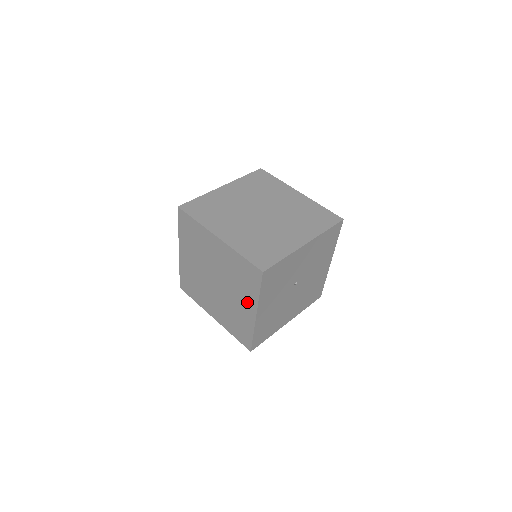
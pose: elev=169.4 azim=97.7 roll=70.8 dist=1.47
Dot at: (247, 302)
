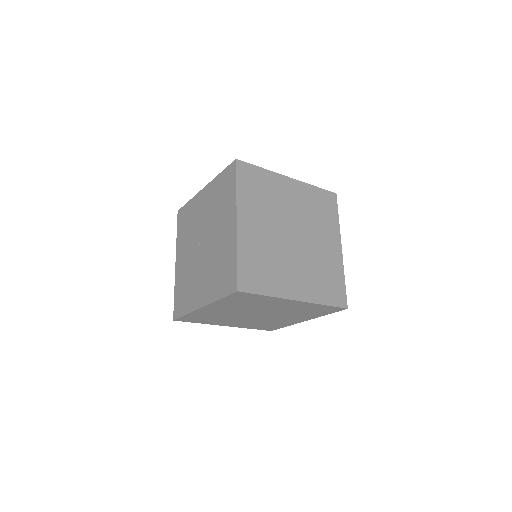
Dot at: (301, 318)
